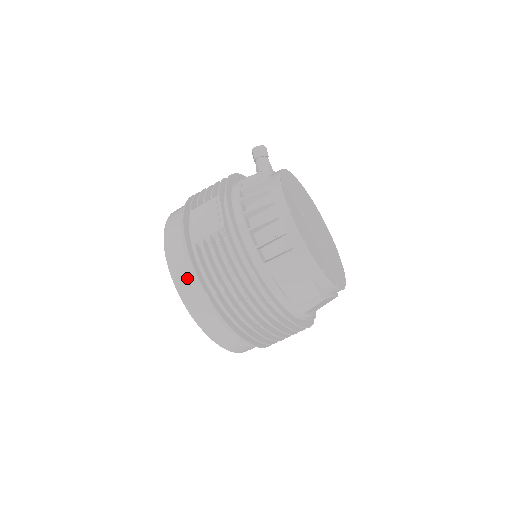
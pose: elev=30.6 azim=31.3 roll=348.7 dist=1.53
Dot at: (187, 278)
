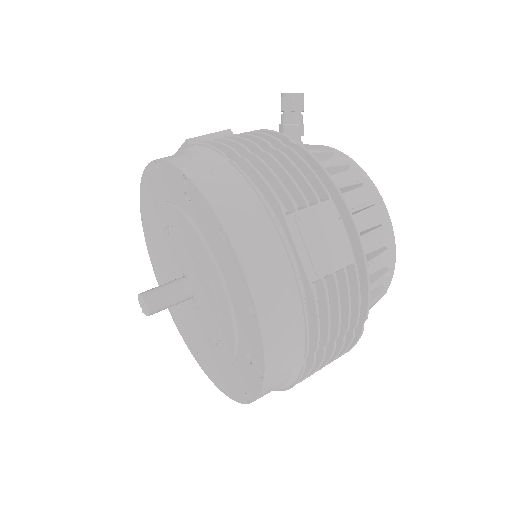
Dot at: (287, 338)
